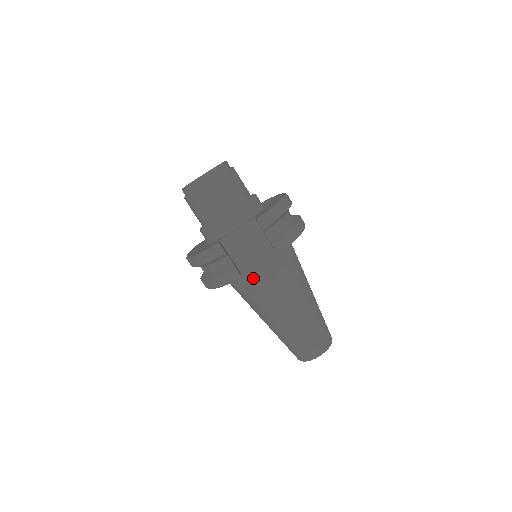
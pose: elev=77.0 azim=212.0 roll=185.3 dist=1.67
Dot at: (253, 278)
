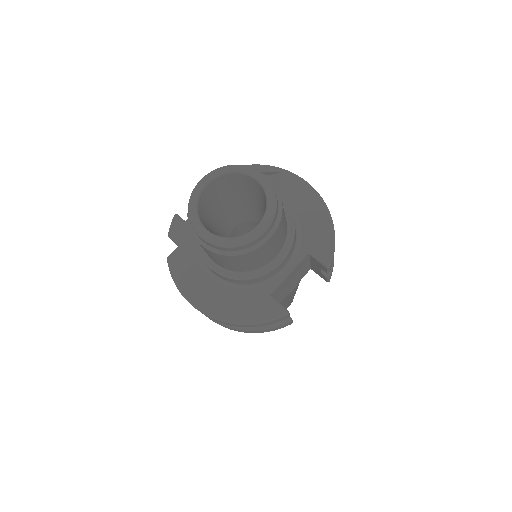
Dot at: occluded
